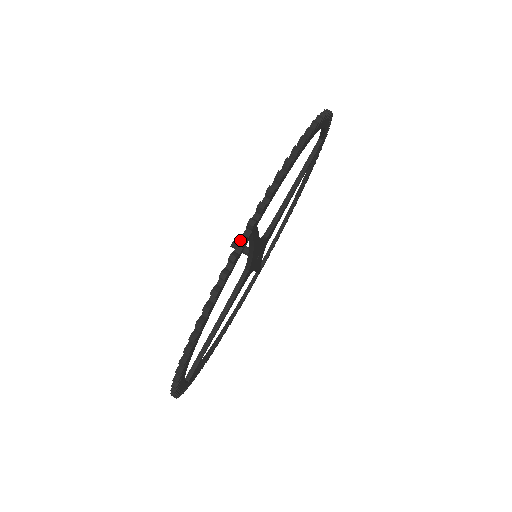
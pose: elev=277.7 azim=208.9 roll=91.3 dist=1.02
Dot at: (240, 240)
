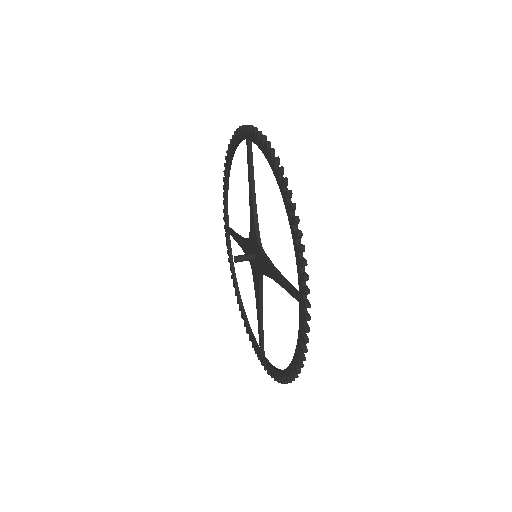
Dot at: (307, 320)
